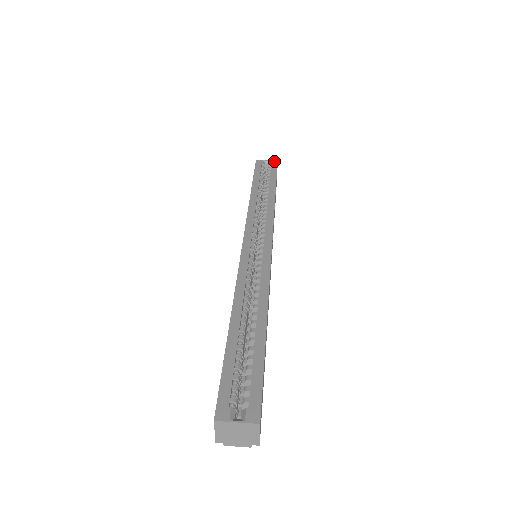
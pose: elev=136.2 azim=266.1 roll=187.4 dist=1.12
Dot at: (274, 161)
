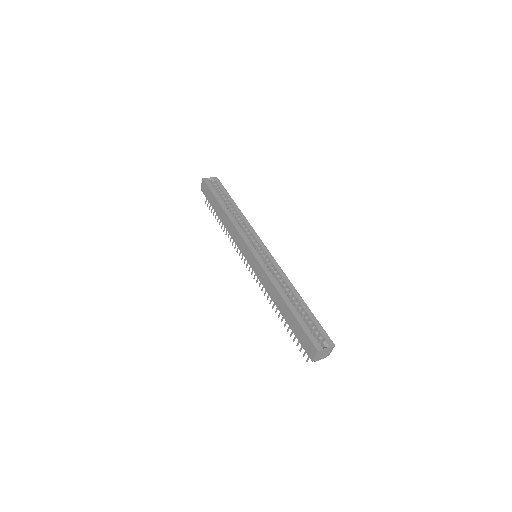
Dot at: (215, 178)
